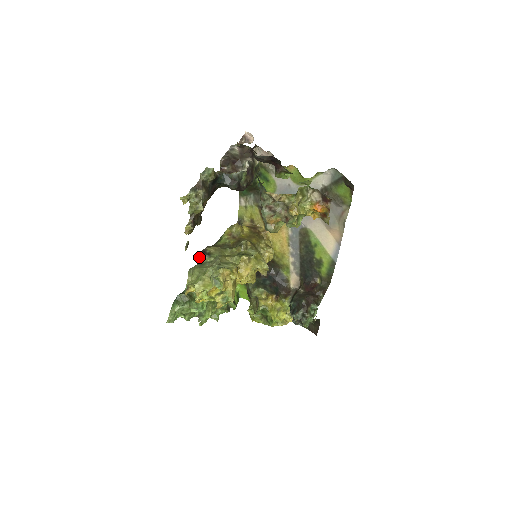
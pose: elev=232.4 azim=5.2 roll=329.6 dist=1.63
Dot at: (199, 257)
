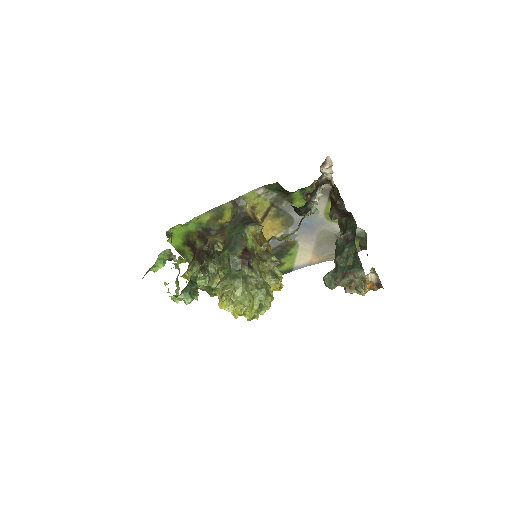
Dot at: (237, 263)
